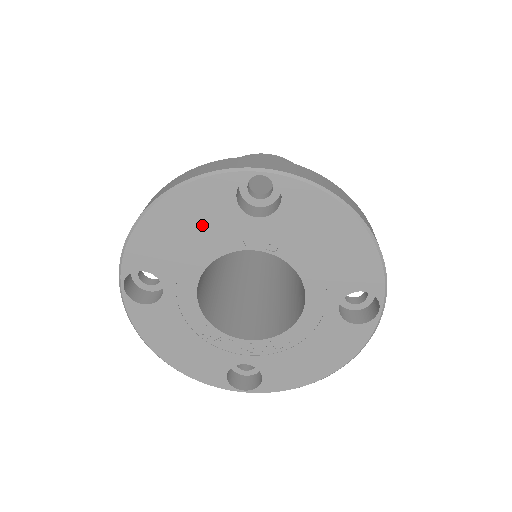
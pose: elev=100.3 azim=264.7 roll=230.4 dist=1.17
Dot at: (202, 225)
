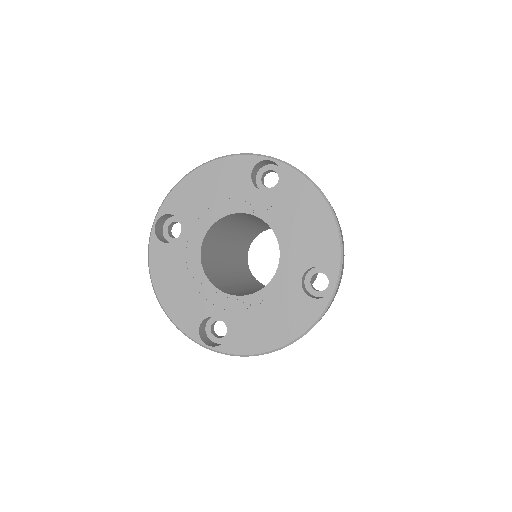
Dot at: (223, 188)
